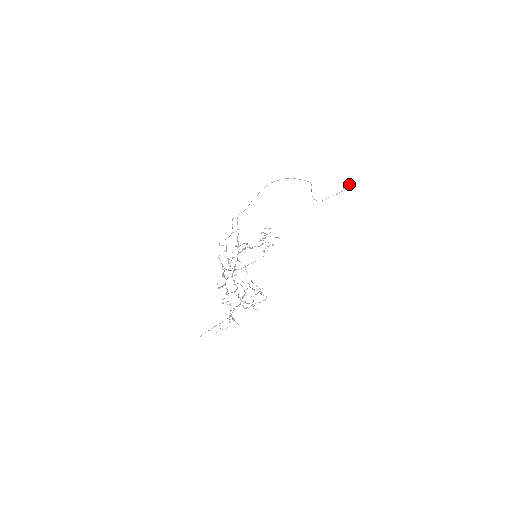
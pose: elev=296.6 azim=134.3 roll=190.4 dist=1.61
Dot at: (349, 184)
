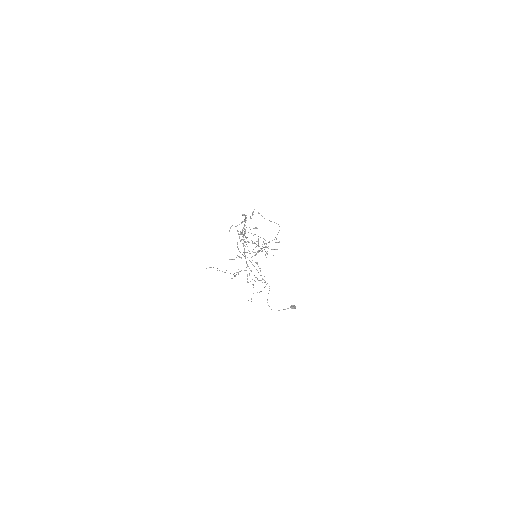
Dot at: (295, 306)
